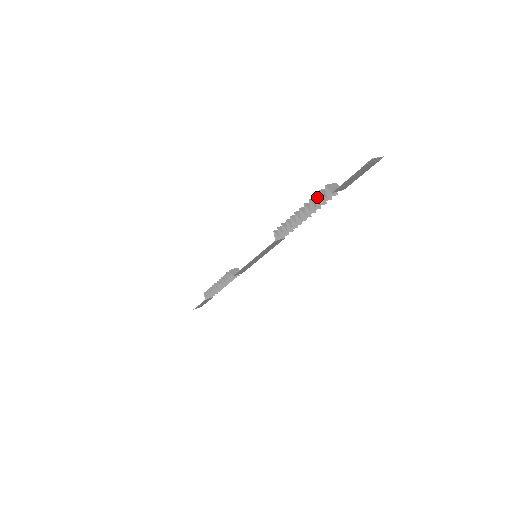
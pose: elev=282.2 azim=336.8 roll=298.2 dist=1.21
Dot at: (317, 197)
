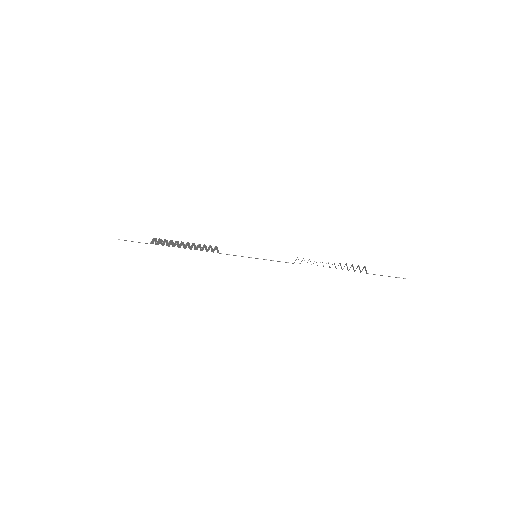
Dot at: occluded
